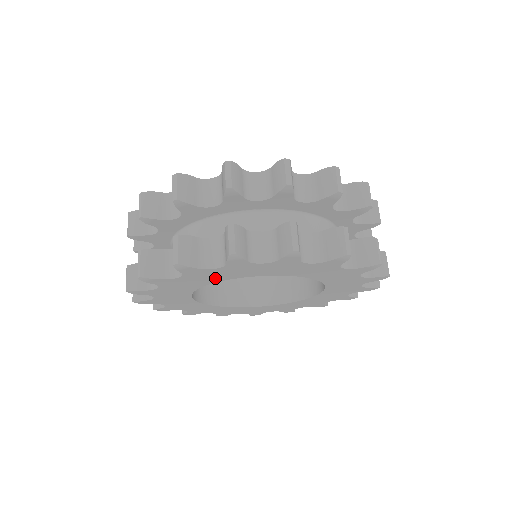
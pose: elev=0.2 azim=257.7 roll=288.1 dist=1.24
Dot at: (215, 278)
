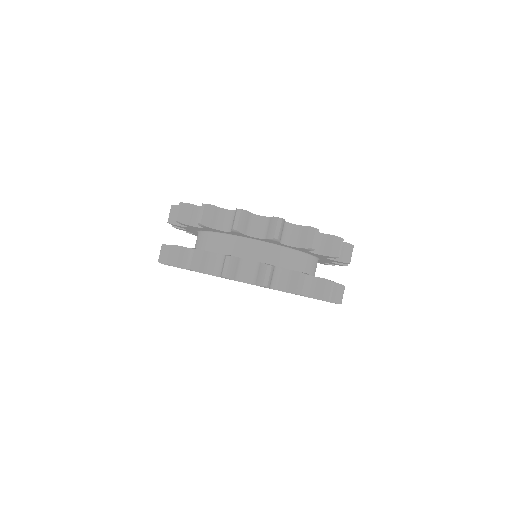
Dot at: occluded
